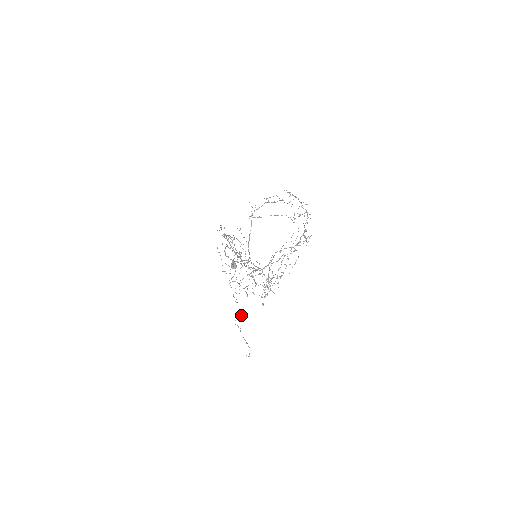
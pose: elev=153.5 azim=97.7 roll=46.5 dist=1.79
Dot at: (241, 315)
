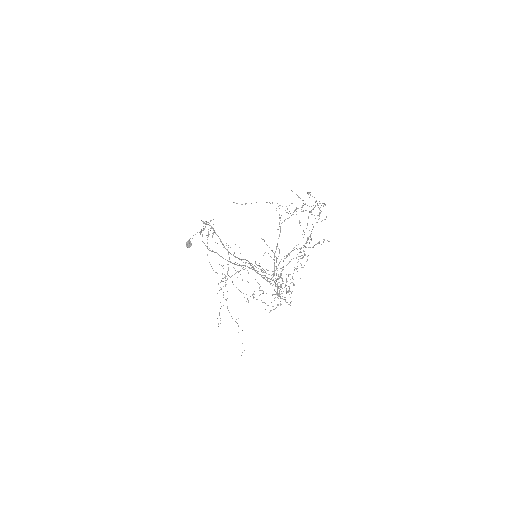
Dot at: occluded
